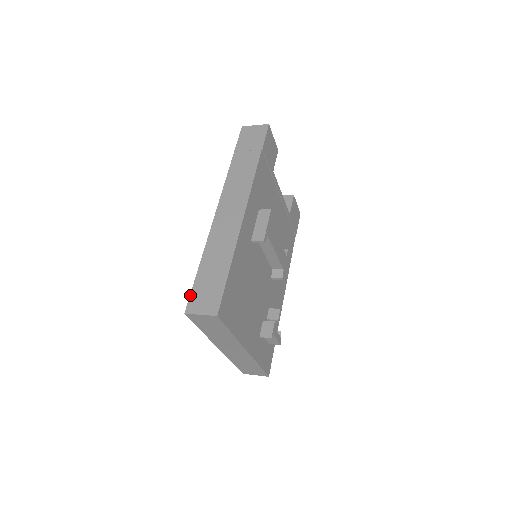
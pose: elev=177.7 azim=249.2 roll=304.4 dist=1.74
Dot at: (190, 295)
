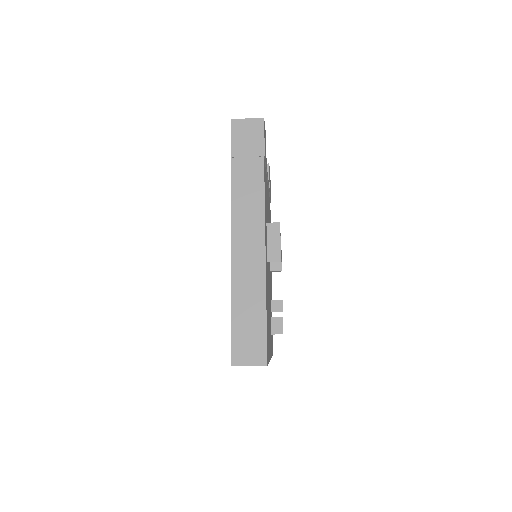
Dot at: (232, 345)
